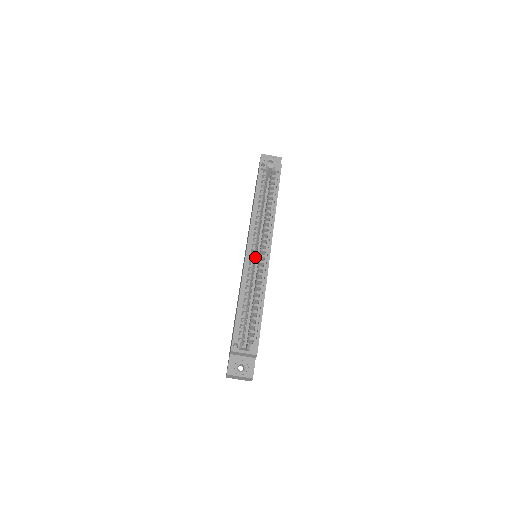
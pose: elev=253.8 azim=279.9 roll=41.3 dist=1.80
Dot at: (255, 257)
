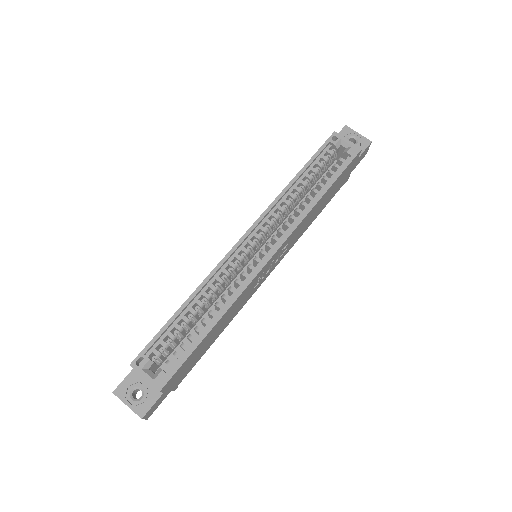
Dot at: (251, 256)
